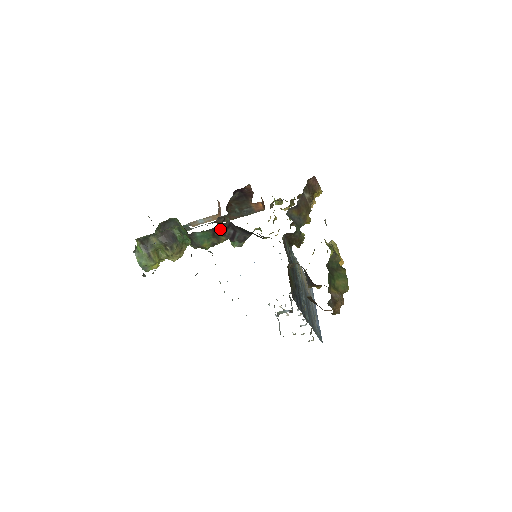
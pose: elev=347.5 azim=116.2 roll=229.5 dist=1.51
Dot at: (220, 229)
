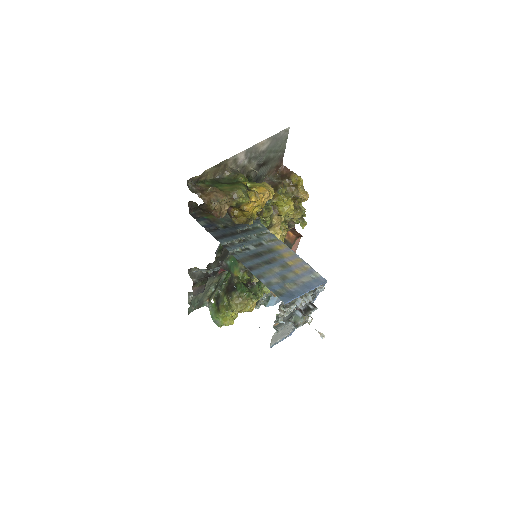
Dot at: occluded
